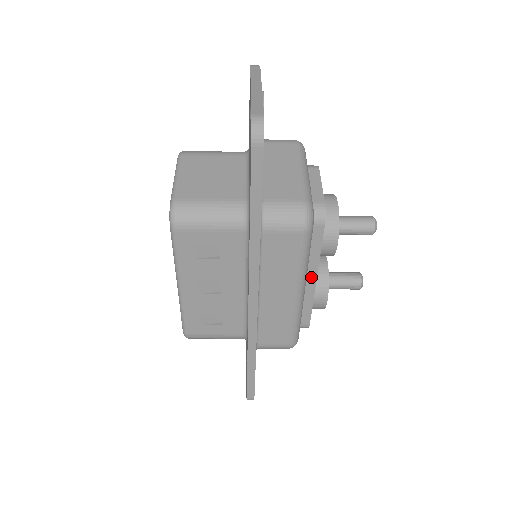
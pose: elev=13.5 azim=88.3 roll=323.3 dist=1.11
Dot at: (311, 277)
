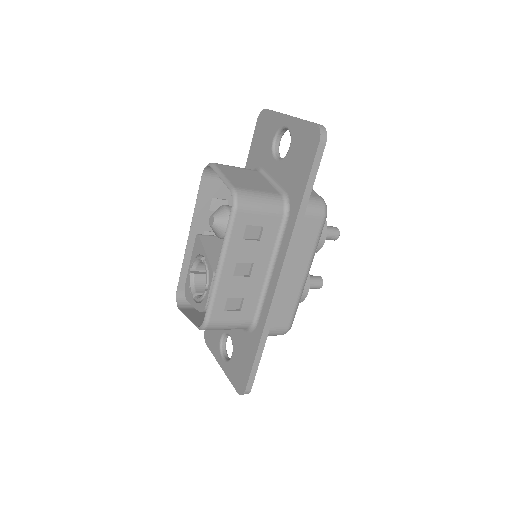
Dot at: occluded
